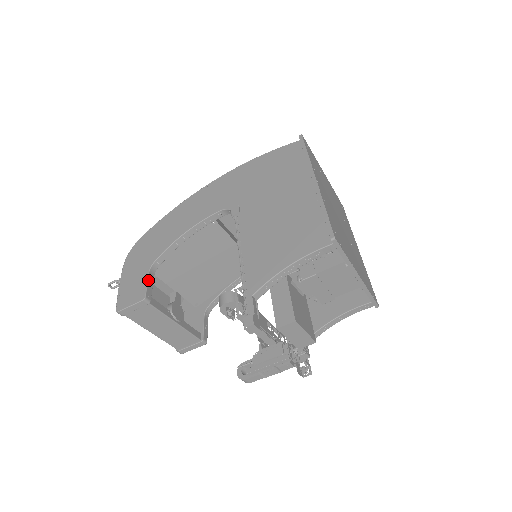
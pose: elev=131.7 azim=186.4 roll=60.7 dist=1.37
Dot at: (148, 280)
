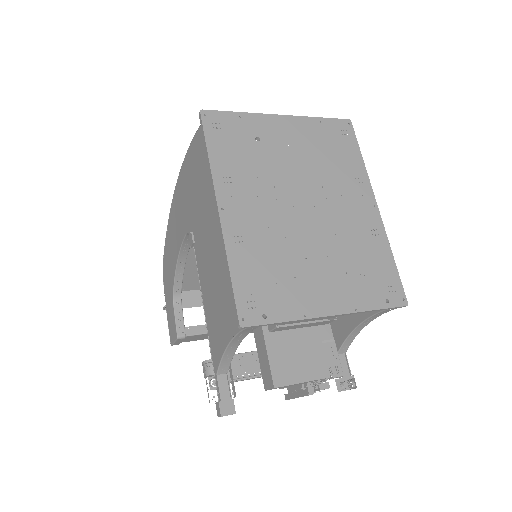
Dot at: (175, 315)
